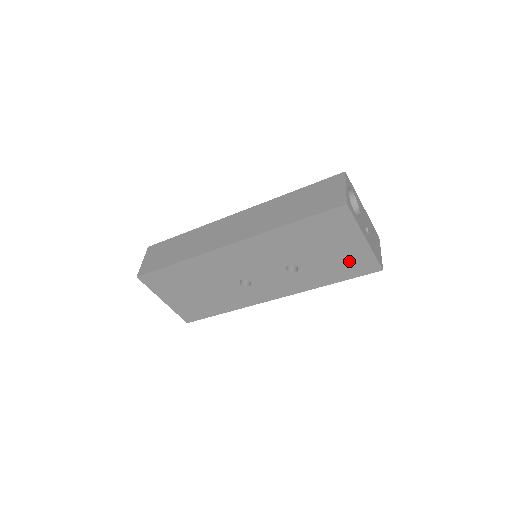
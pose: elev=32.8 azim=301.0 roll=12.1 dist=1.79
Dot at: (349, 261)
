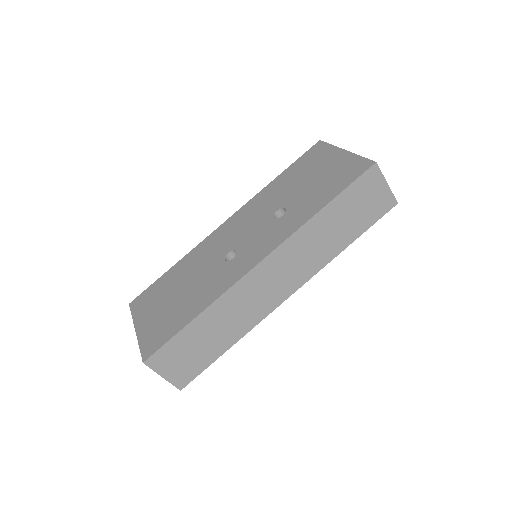
Dot at: (336, 175)
